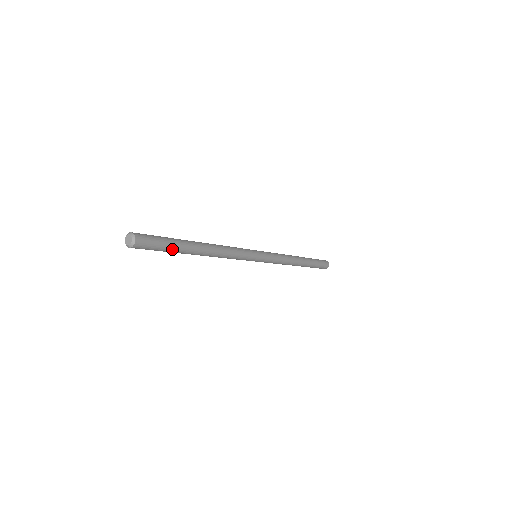
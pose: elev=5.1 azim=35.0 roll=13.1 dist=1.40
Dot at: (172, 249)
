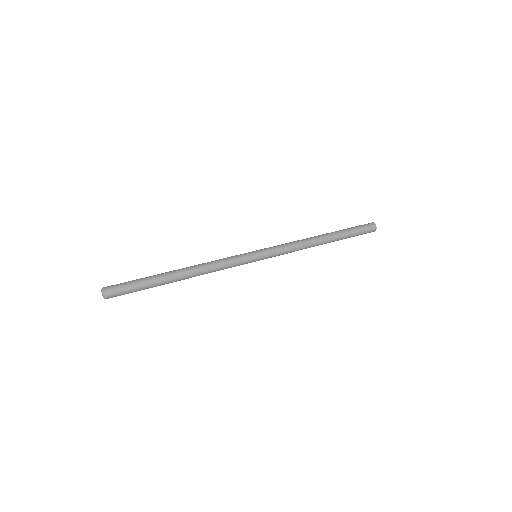
Dot at: occluded
